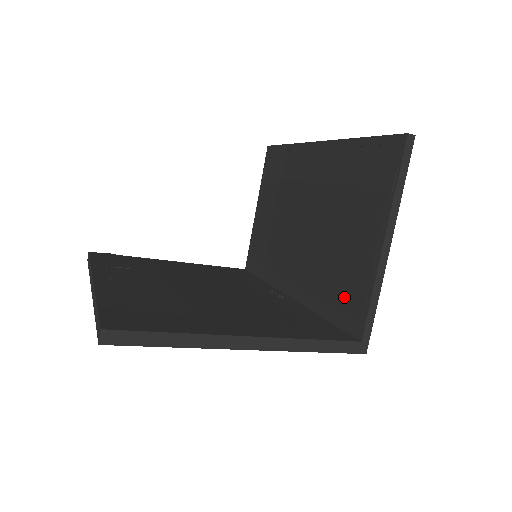
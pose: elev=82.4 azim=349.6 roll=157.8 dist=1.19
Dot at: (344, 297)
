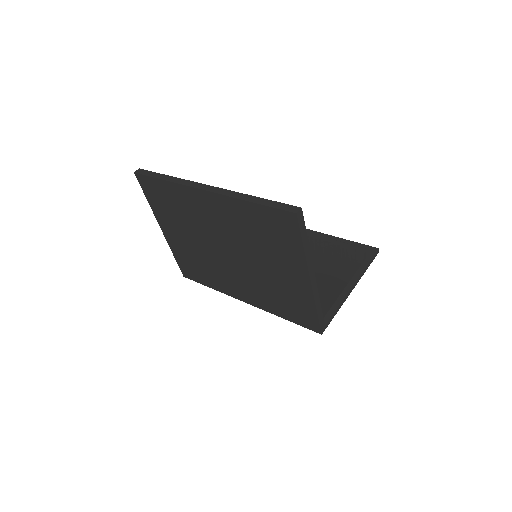
Dot at: occluded
